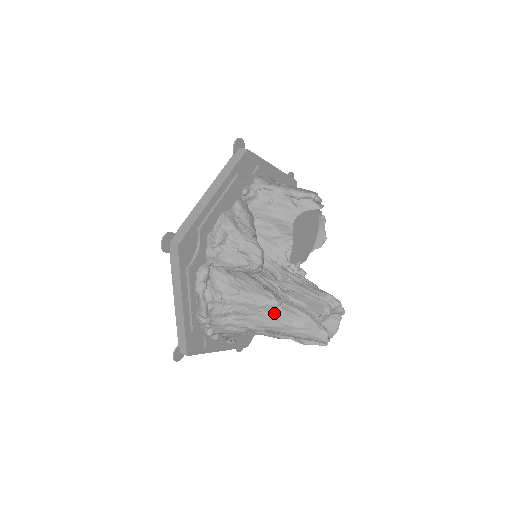
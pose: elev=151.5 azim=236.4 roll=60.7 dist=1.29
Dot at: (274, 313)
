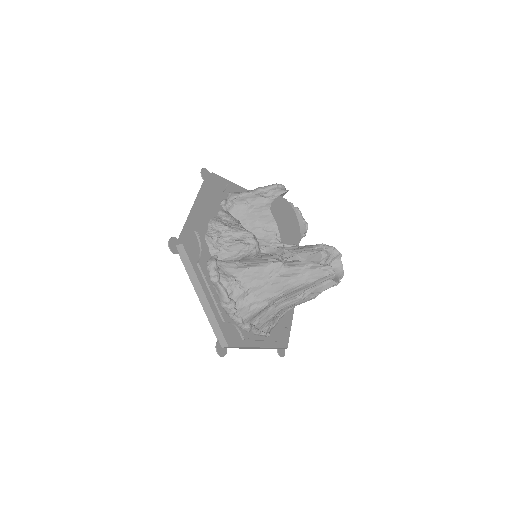
Dot at: (282, 273)
